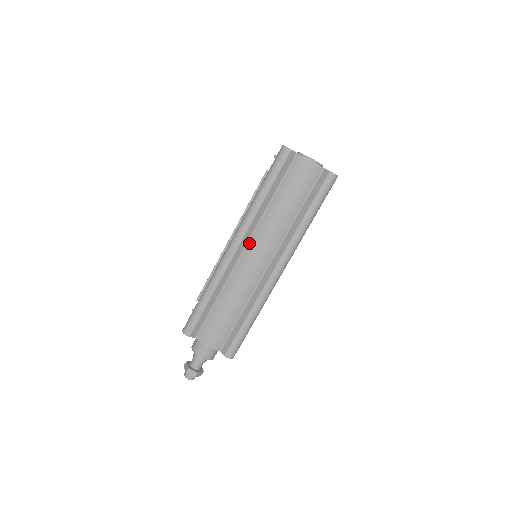
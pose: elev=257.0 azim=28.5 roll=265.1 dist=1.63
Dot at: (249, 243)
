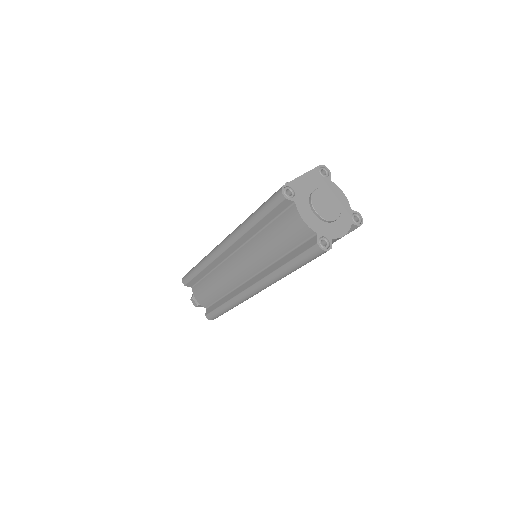
Dot at: (237, 252)
